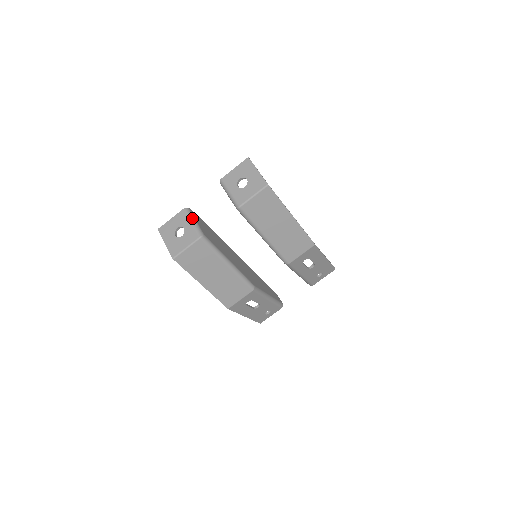
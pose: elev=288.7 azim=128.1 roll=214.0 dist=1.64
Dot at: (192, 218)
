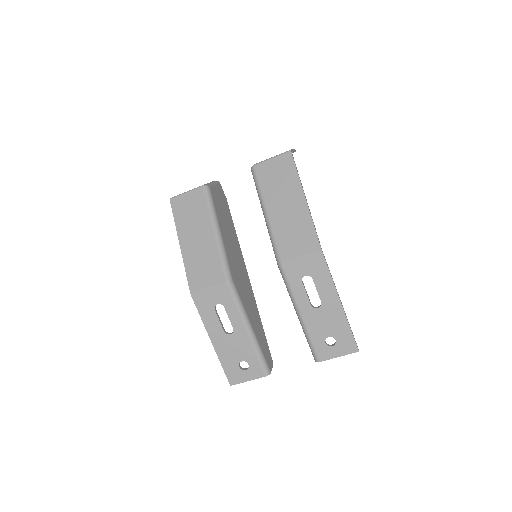
Dot at: (214, 182)
